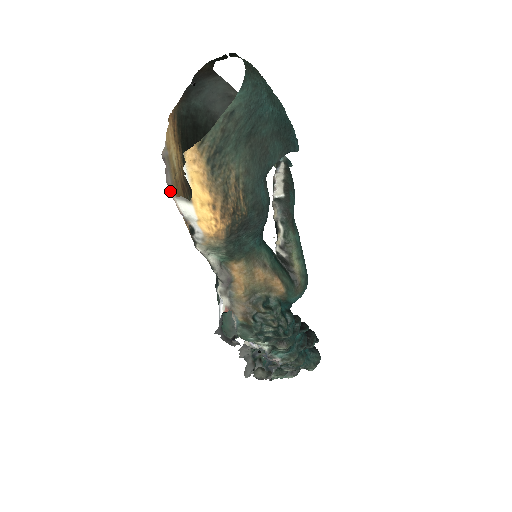
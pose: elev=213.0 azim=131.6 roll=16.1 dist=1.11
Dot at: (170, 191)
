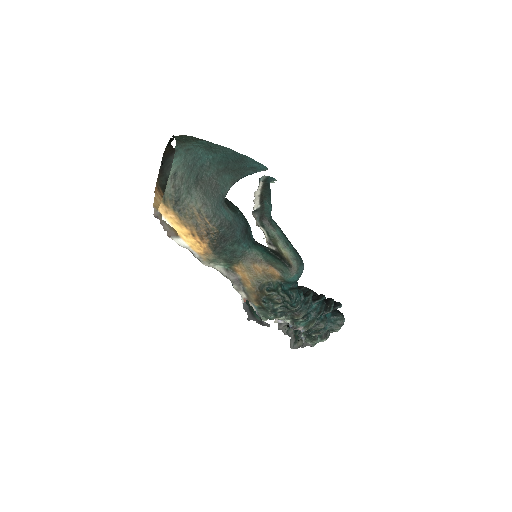
Dot at: (170, 235)
